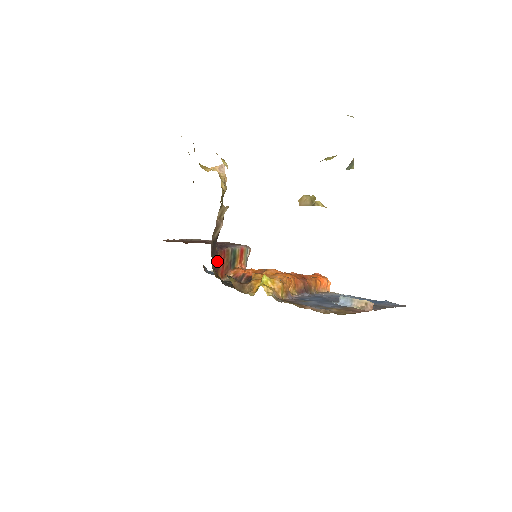
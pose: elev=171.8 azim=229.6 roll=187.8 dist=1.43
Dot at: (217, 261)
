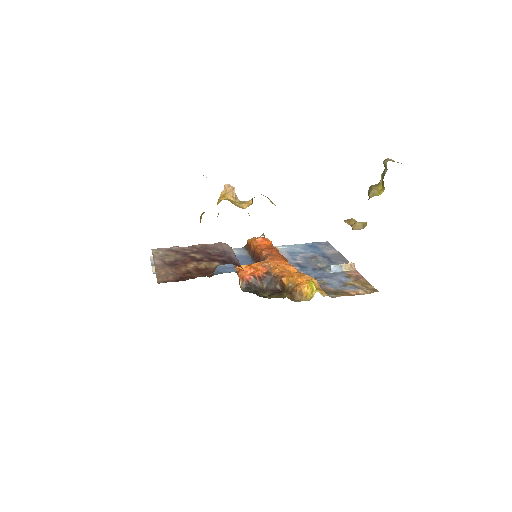
Dot at: occluded
